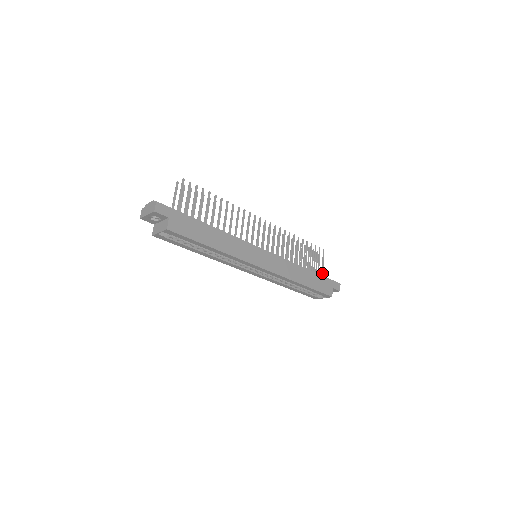
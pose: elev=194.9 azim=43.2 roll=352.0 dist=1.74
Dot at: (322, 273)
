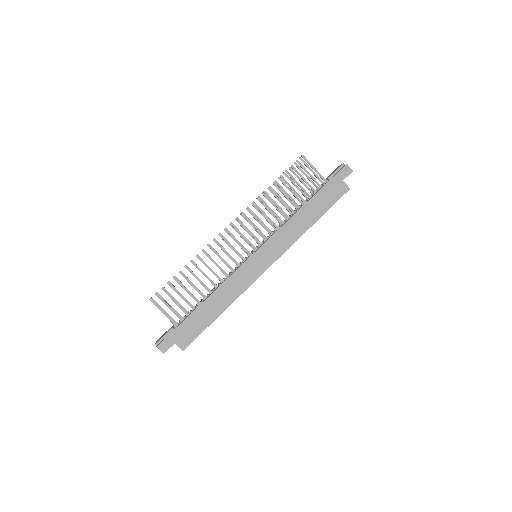
Dot at: (322, 178)
